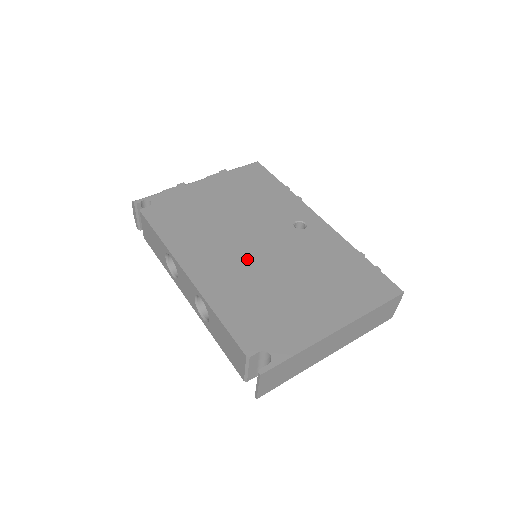
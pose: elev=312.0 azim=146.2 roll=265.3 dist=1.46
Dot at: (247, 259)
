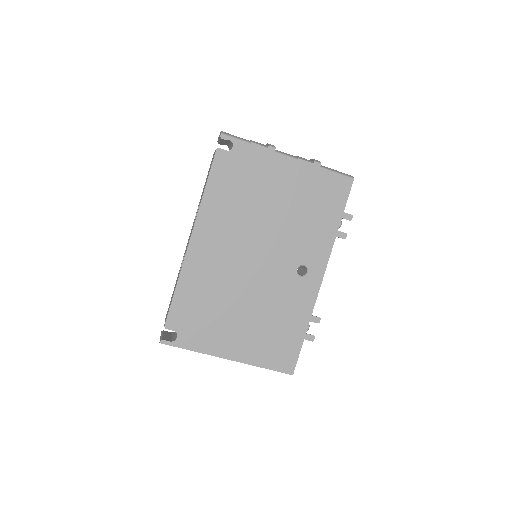
Dot at: (237, 265)
